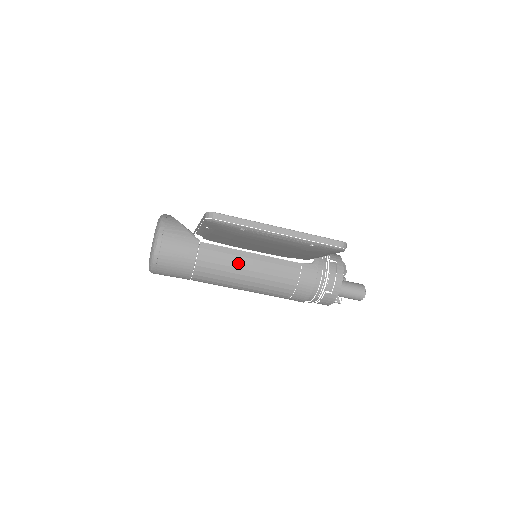
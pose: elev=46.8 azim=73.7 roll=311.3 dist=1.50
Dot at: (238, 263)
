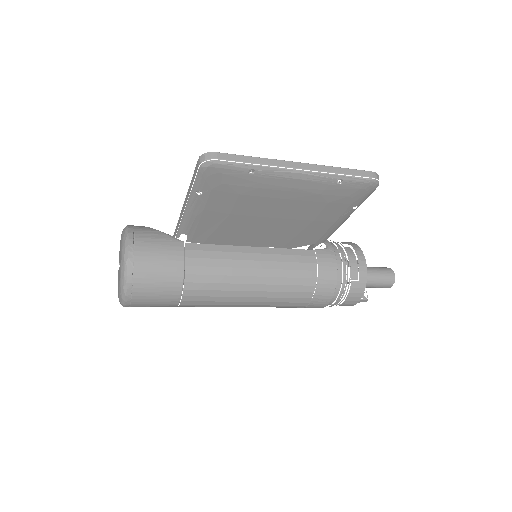
Dot at: (239, 261)
